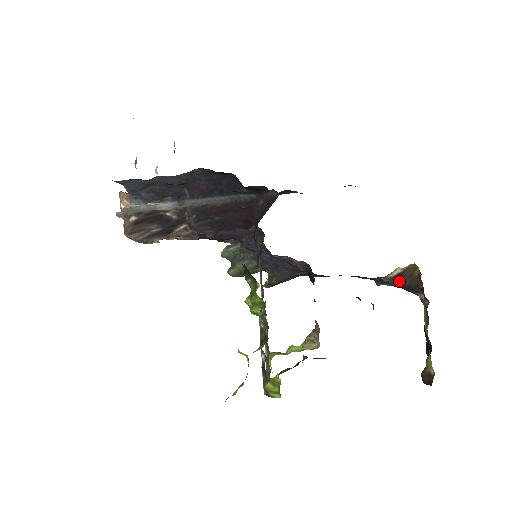
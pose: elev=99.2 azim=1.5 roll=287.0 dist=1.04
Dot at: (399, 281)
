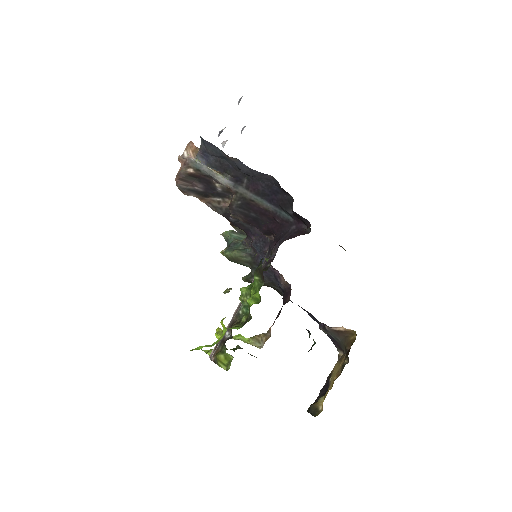
Dot at: (335, 335)
